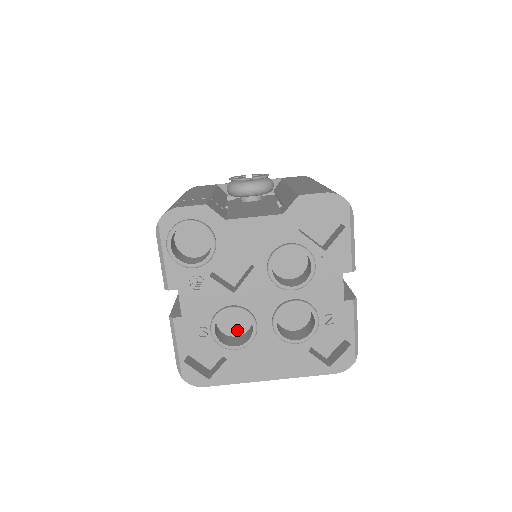
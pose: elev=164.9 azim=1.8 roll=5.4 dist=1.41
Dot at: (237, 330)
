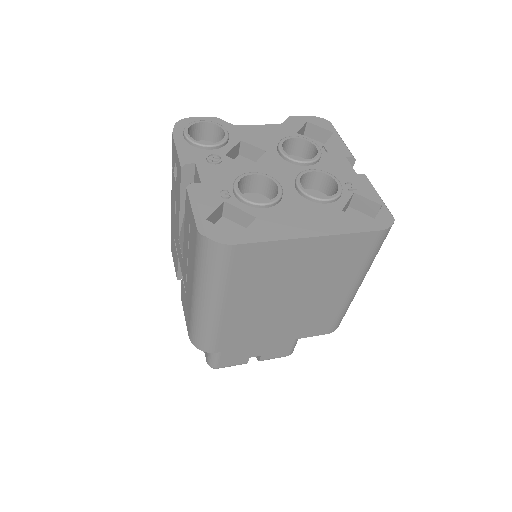
Dot at: occluded
